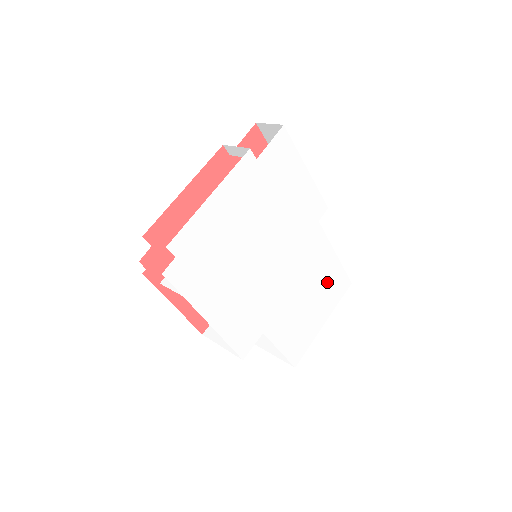
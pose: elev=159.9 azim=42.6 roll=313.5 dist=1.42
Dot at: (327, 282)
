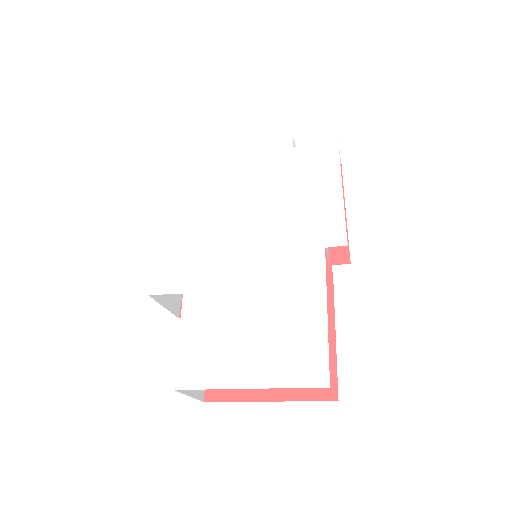
Dot at: (291, 334)
